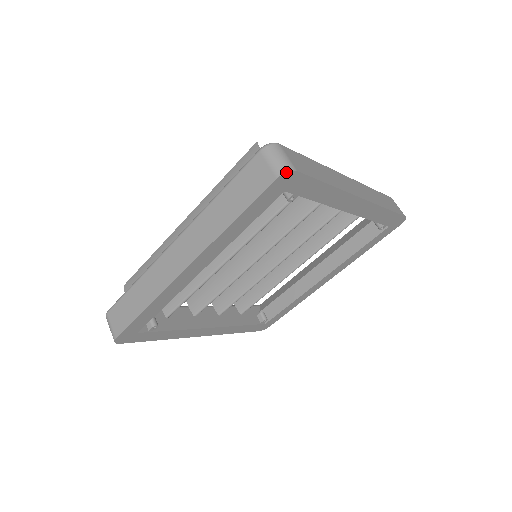
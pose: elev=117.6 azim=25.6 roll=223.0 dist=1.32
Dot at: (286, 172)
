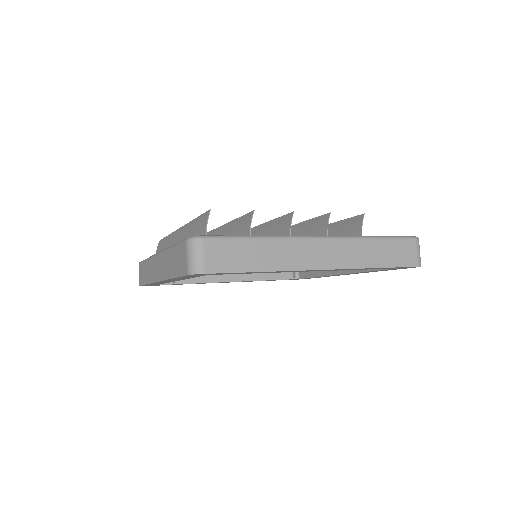
Dot at: (193, 274)
